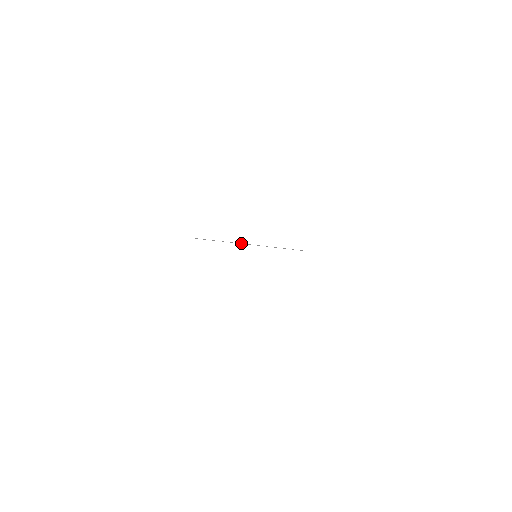
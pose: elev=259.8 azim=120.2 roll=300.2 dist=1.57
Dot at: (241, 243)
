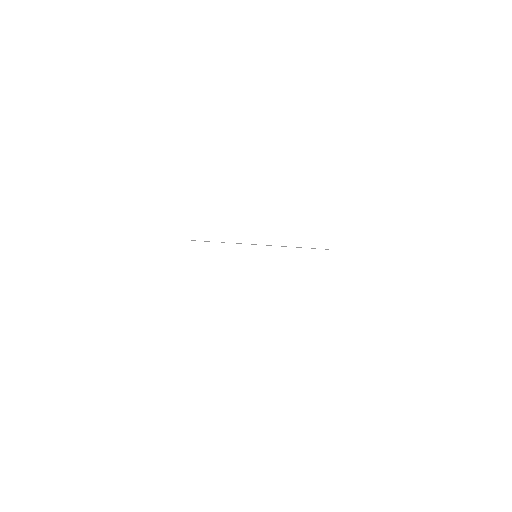
Dot at: occluded
